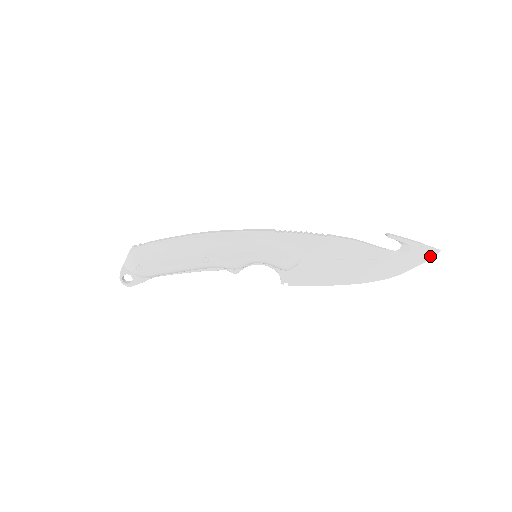
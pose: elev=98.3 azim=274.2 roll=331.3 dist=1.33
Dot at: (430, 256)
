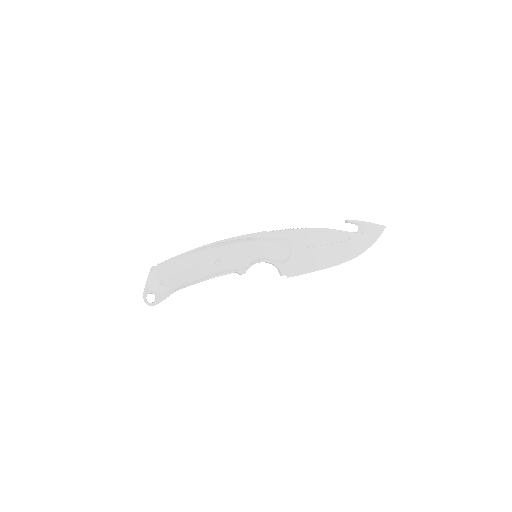
Dot at: (381, 232)
